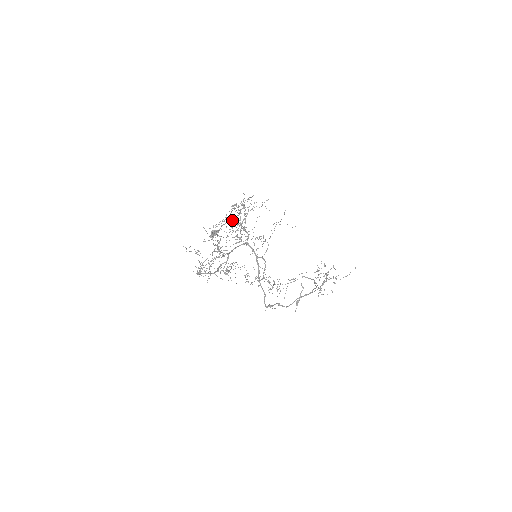
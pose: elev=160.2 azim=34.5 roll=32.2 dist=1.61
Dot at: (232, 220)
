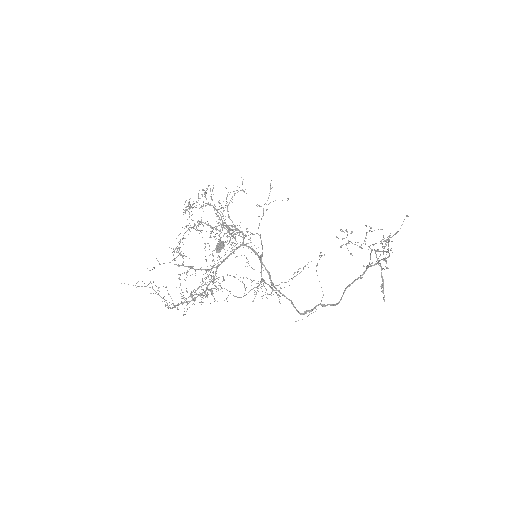
Dot at: (193, 227)
